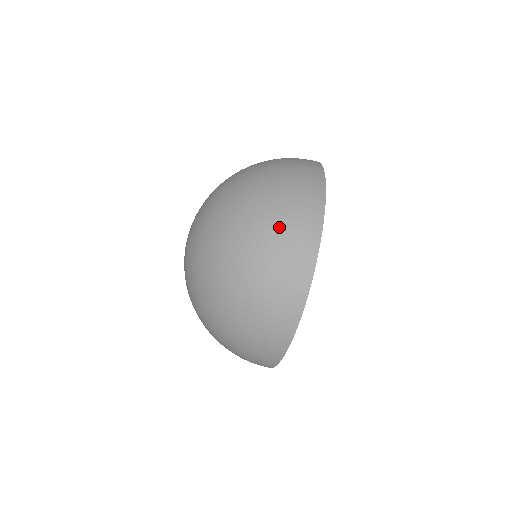
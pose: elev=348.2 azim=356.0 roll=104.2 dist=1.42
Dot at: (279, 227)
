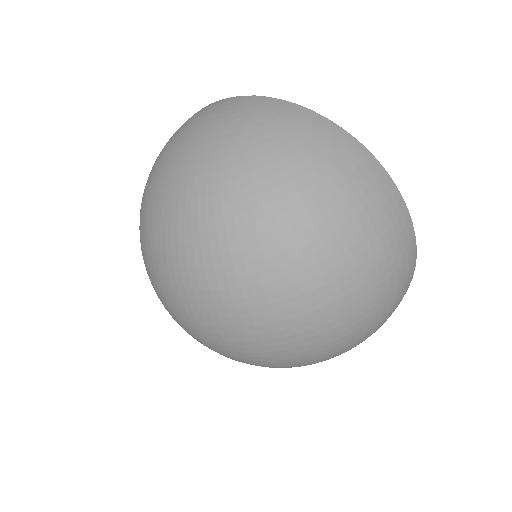
Dot at: (358, 205)
